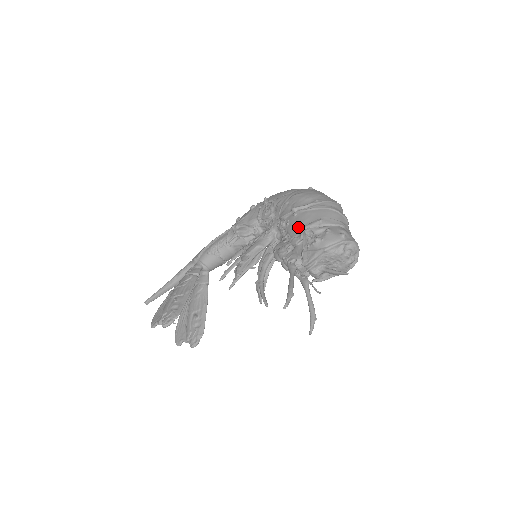
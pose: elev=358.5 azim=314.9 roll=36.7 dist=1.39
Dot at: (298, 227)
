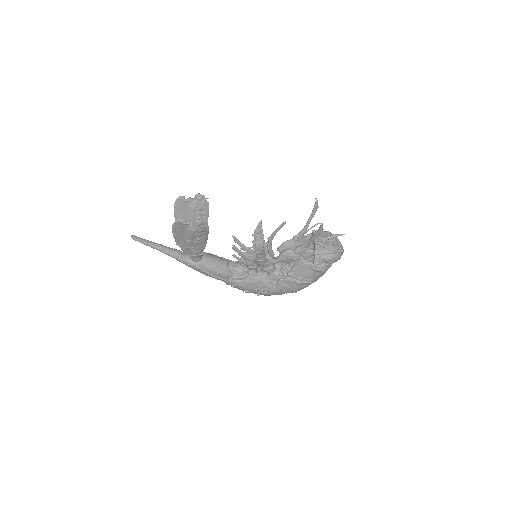
Dot at: occluded
